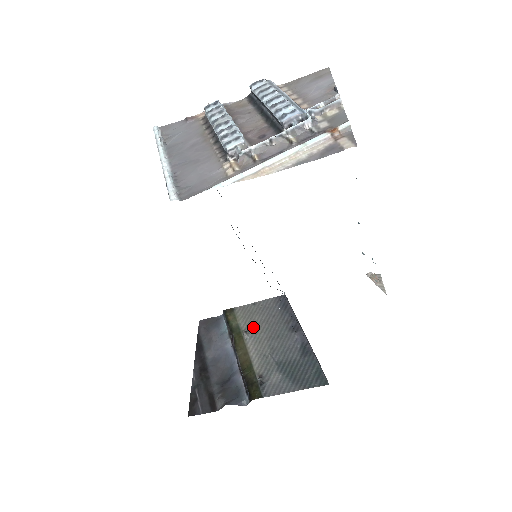
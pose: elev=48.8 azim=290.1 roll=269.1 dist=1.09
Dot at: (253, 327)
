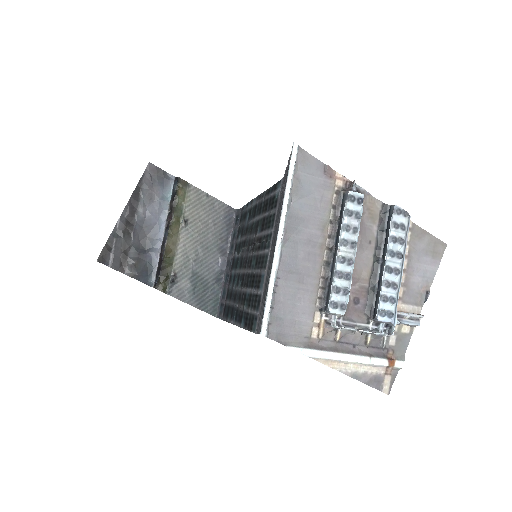
Dot at: (194, 221)
